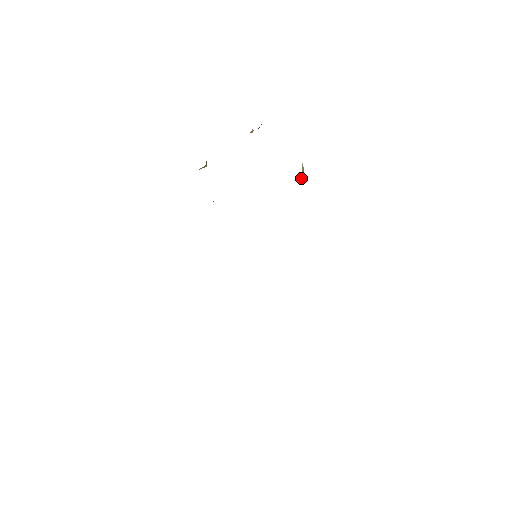
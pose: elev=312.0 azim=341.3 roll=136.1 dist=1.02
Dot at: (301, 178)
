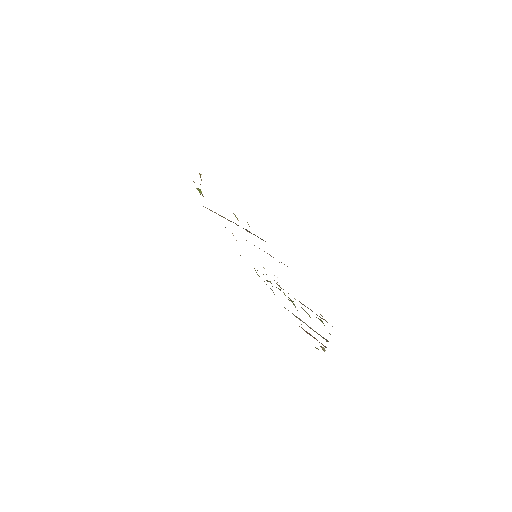
Dot at: occluded
